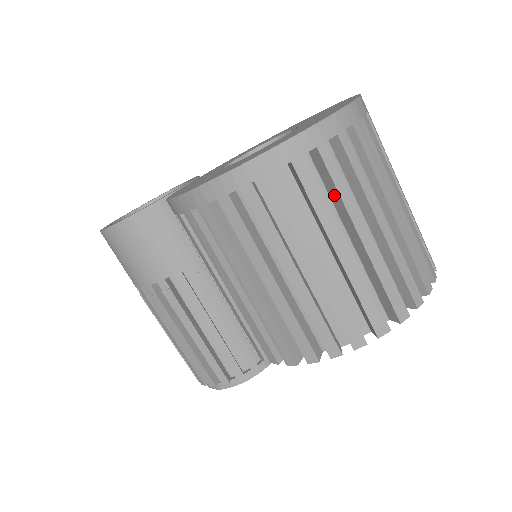
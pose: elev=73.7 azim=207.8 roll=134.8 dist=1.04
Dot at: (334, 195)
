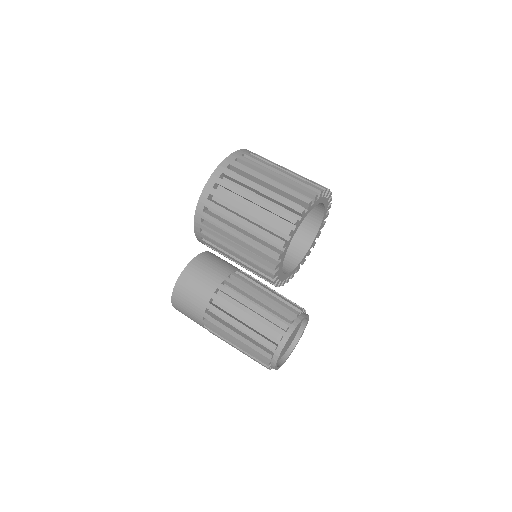
Dot at: (255, 170)
